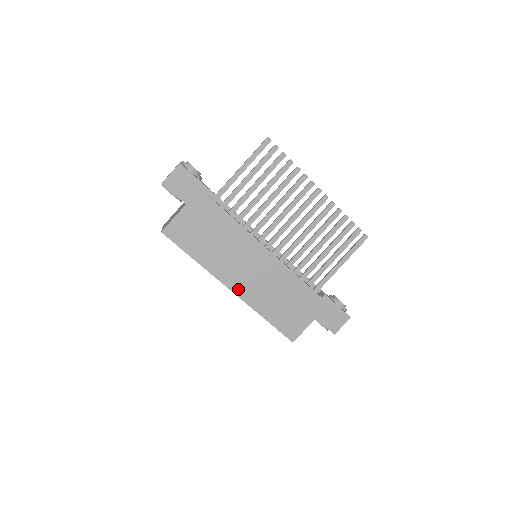
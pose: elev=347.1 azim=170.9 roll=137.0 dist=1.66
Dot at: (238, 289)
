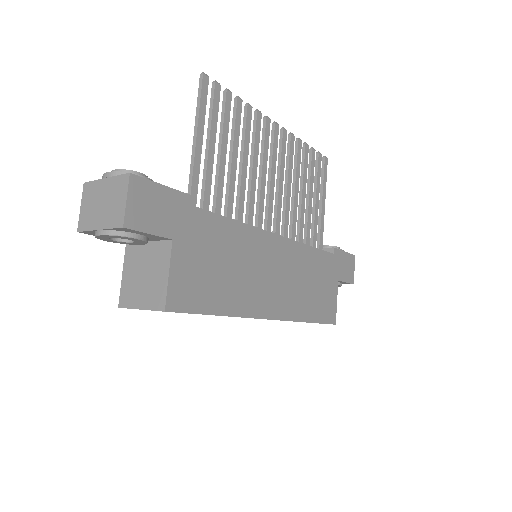
Dot at: (276, 311)
